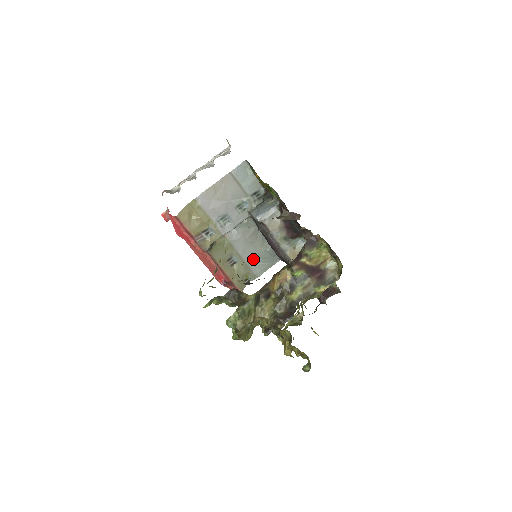
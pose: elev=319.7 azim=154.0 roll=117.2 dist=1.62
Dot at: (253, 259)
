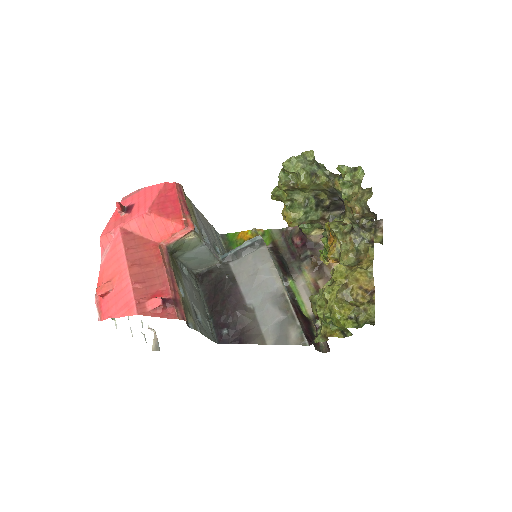
Dot at: (195, 312)
